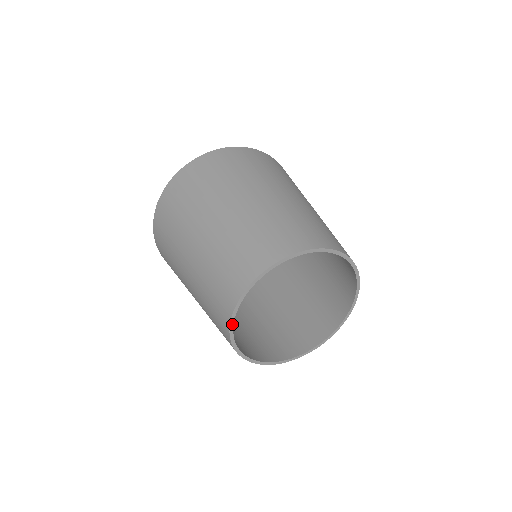
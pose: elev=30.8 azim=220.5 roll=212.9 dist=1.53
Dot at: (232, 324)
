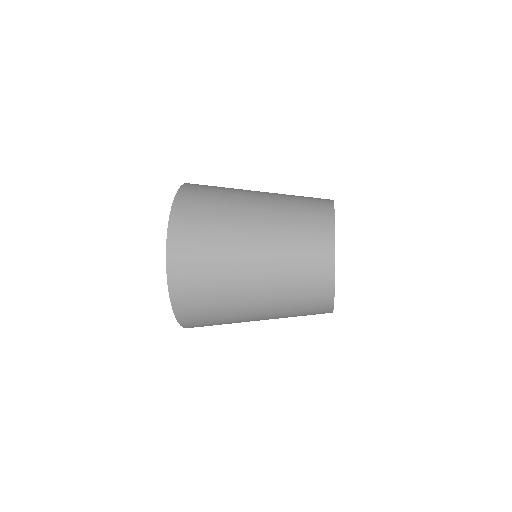
Dot at: (334, 219)
